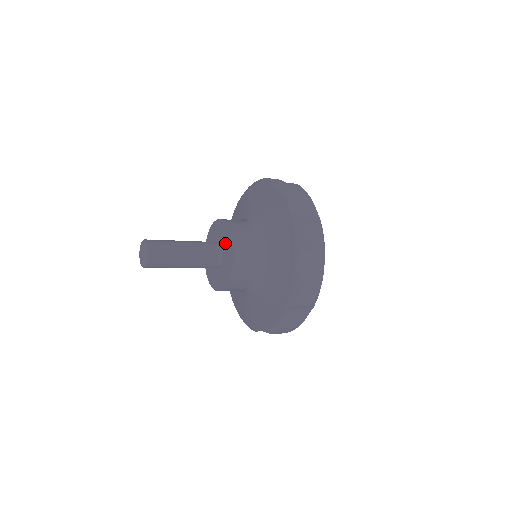
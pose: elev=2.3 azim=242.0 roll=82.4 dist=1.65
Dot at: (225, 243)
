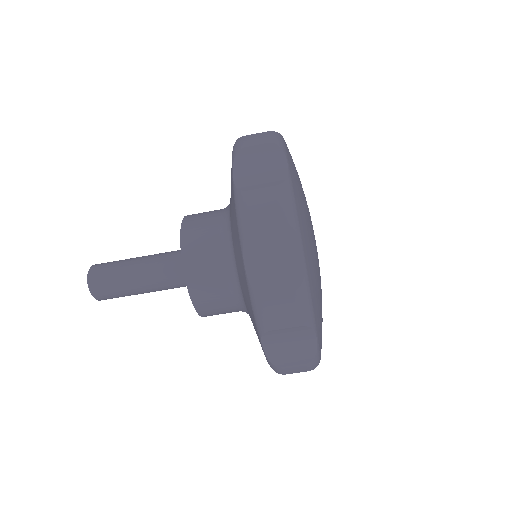
Dot at: occluded
